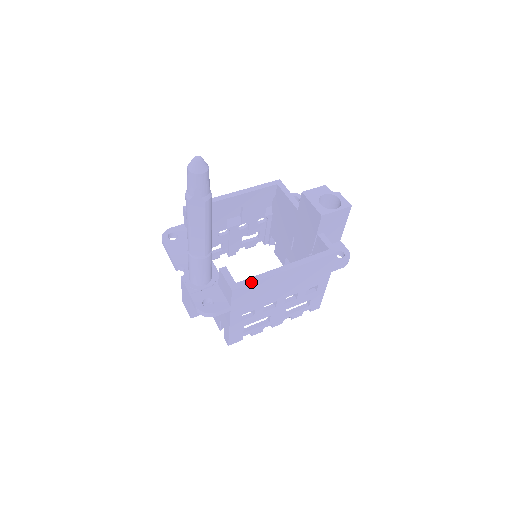
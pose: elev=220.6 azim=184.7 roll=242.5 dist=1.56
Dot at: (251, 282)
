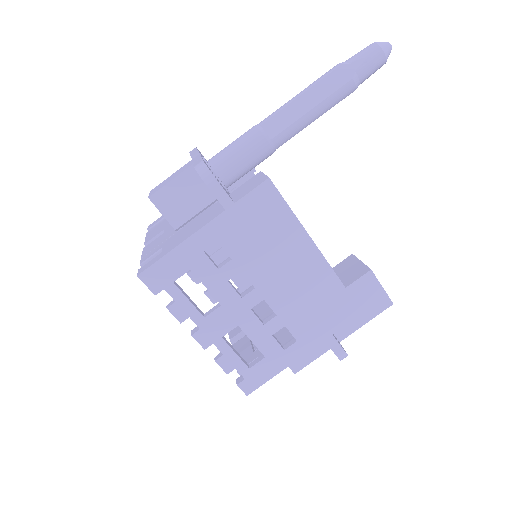
Dot at: occluded
